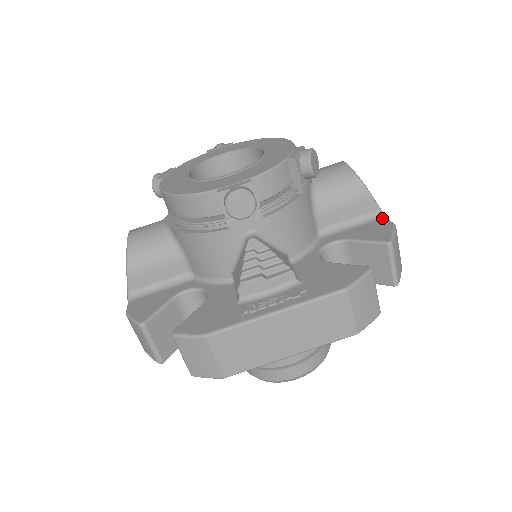
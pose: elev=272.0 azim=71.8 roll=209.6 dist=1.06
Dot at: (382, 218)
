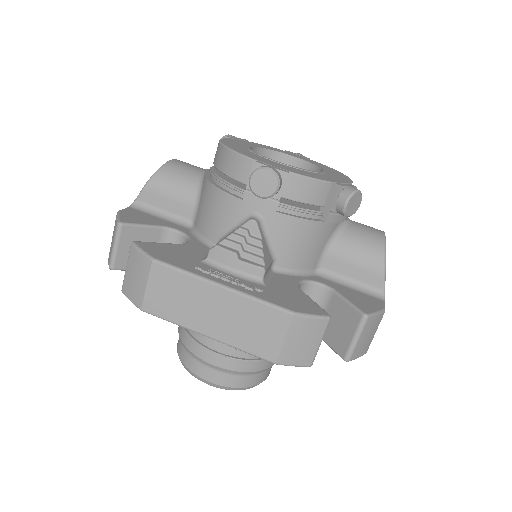
Dot at: (380, 299)
